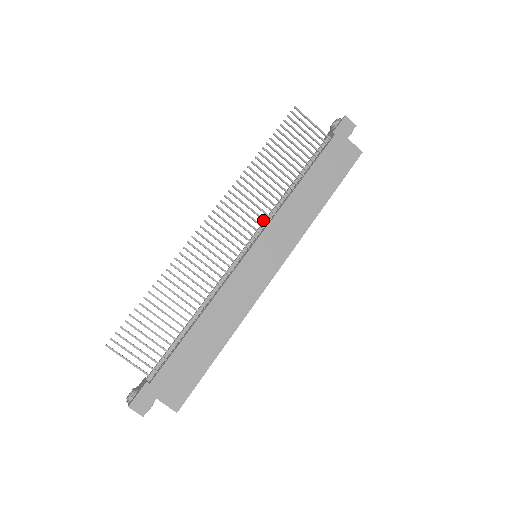
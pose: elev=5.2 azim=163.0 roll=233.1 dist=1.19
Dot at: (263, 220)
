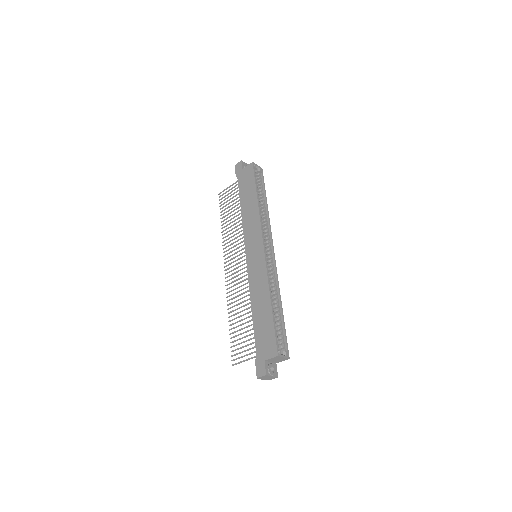
Dot at: (243, 241)
